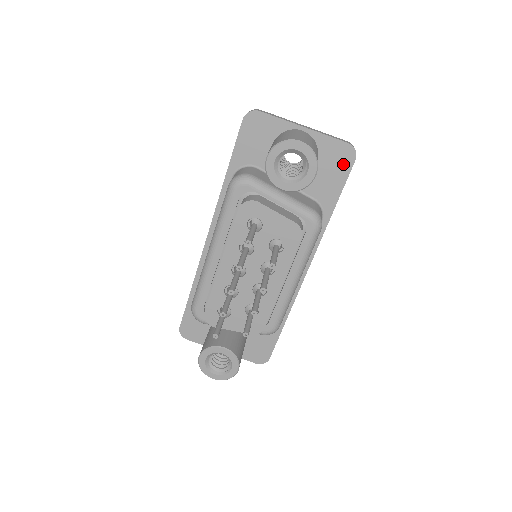
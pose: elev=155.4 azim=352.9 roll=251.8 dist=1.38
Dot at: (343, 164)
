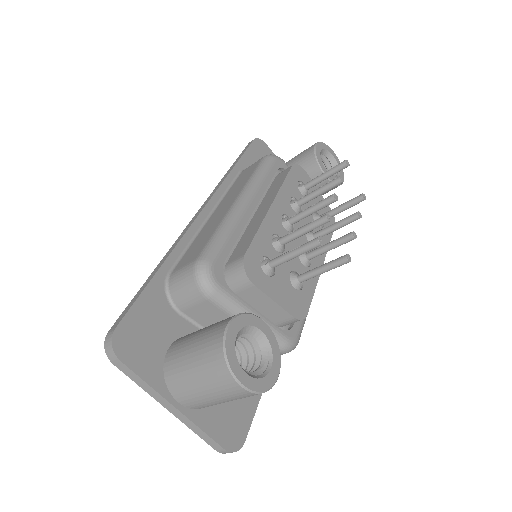
Dot at: occluded
